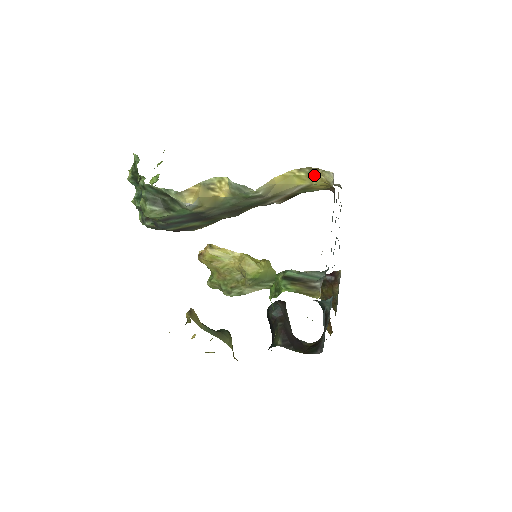
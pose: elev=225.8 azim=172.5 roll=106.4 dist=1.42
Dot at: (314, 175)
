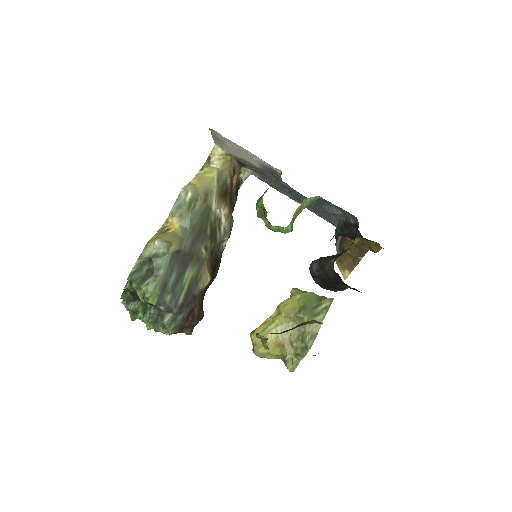
Dot at: (211, 162)
